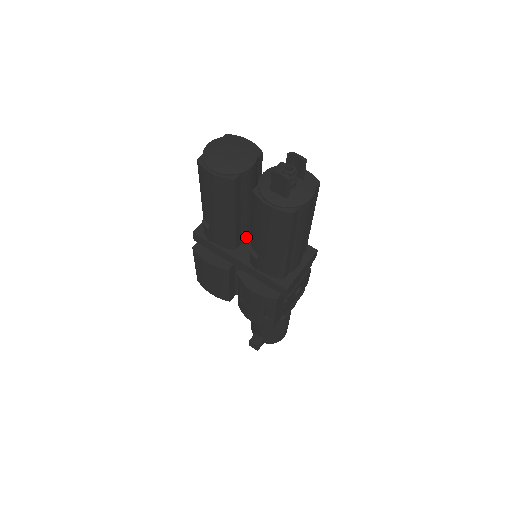
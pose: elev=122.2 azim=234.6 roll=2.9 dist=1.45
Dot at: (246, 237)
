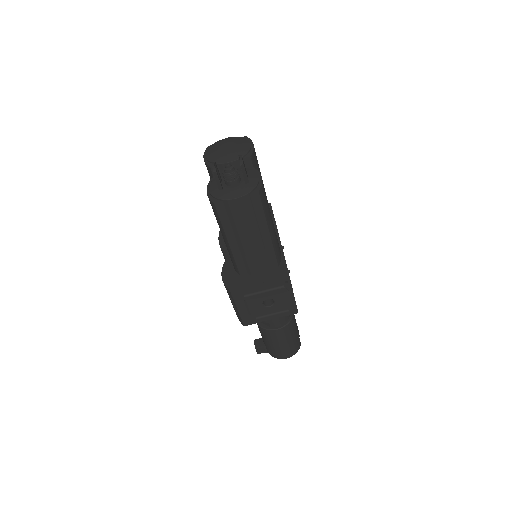
Dot at: occluded
